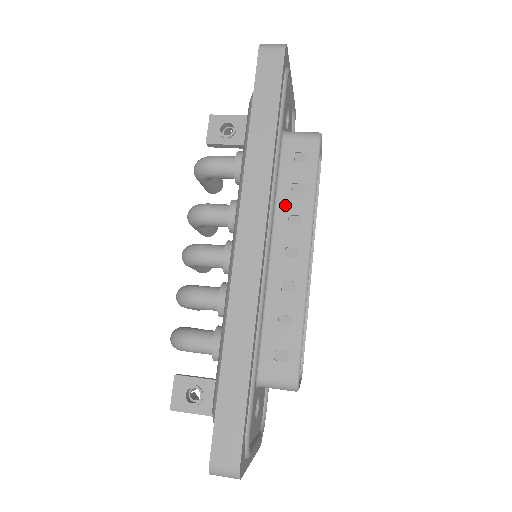
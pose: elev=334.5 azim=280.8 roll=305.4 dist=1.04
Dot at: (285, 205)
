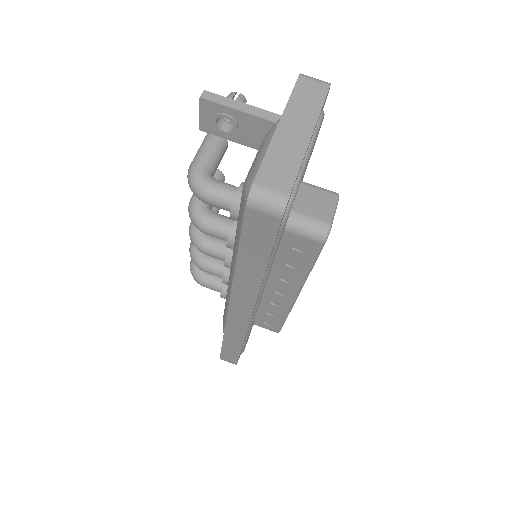
Dot at: (279, 270)
